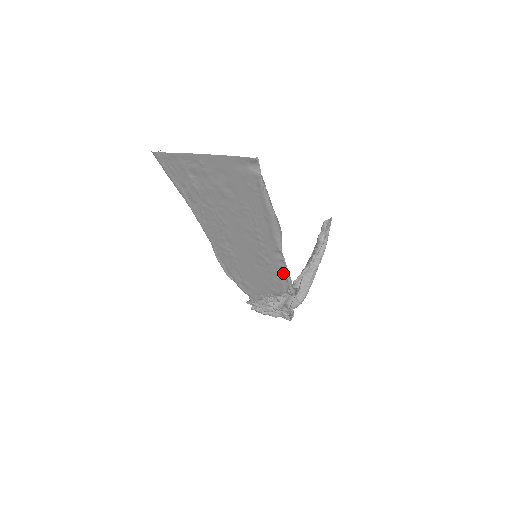
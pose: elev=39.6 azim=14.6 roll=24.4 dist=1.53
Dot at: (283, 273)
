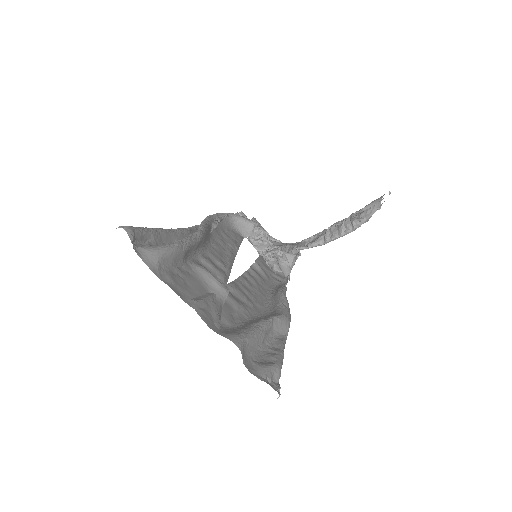
Dot at: occluded
